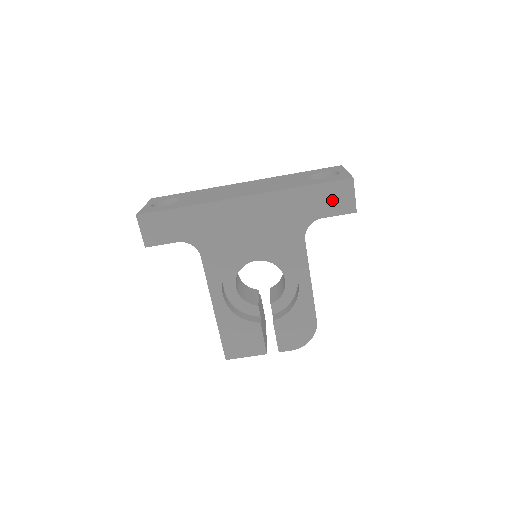
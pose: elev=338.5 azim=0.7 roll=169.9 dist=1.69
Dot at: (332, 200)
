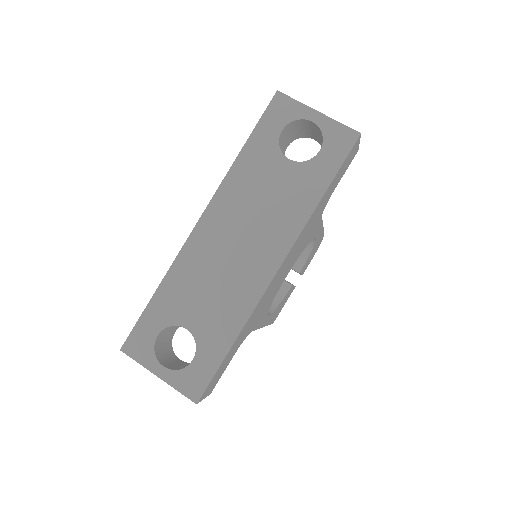
Dot at: (343, 170)
